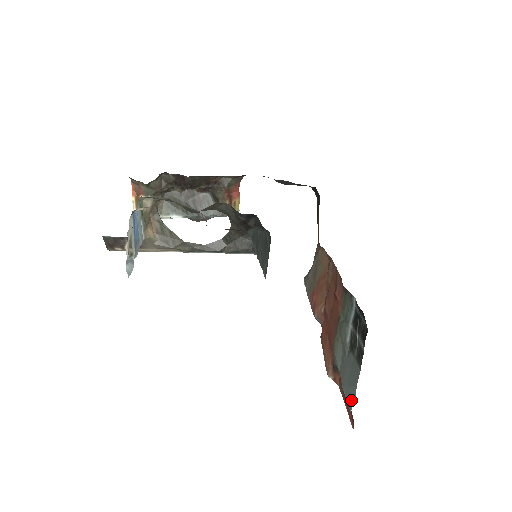
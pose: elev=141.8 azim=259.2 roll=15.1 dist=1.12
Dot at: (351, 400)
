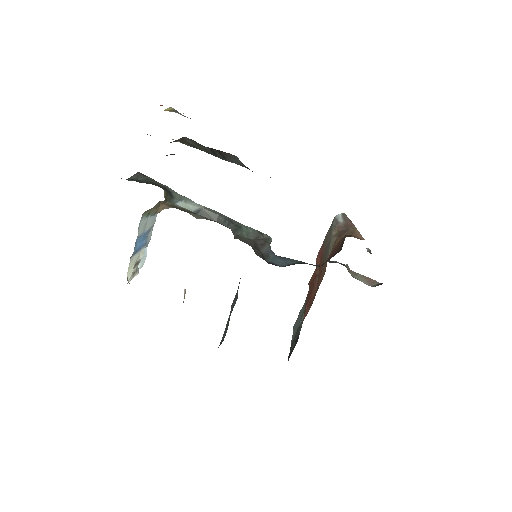
Dot at: (294, 327)
